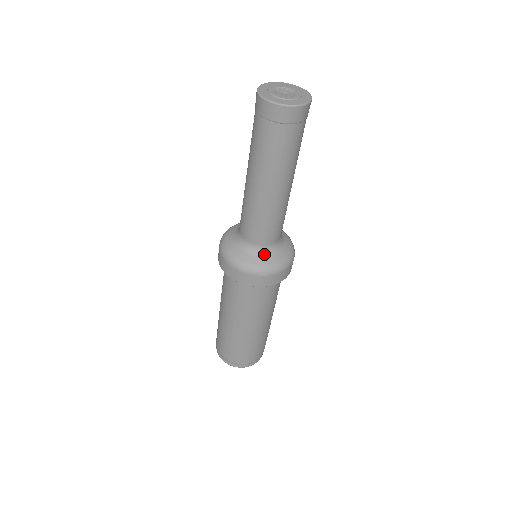
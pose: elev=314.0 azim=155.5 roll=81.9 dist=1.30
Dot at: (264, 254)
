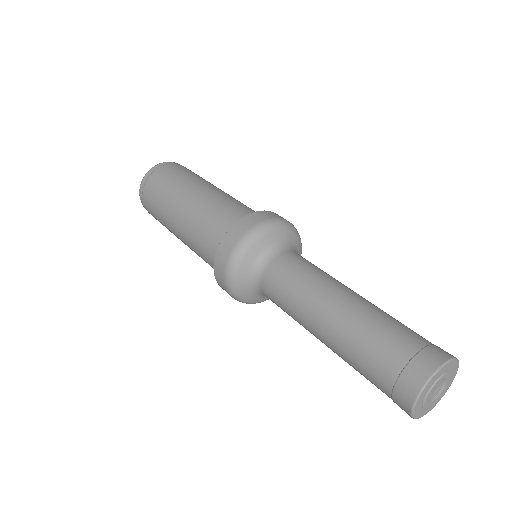
Dot at: (259, 295)
